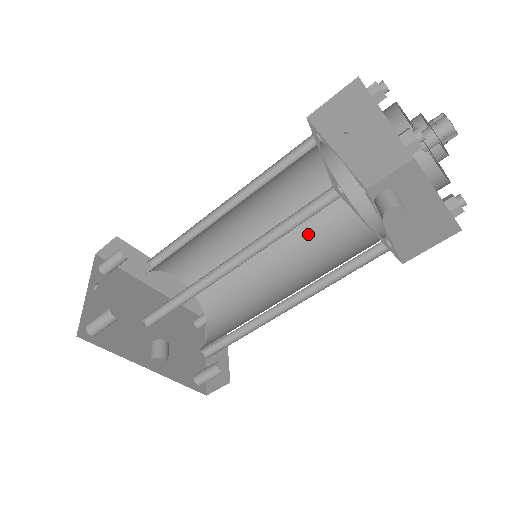
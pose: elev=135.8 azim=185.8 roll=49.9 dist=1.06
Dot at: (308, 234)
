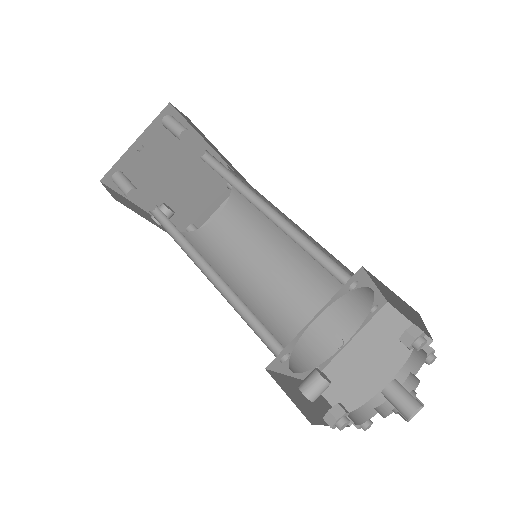
Dot at: (317, 271)
